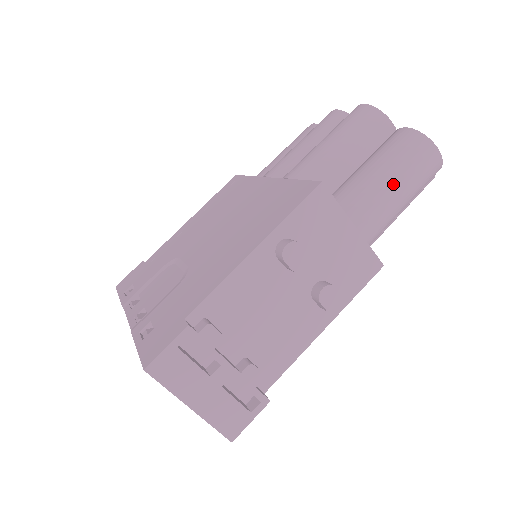
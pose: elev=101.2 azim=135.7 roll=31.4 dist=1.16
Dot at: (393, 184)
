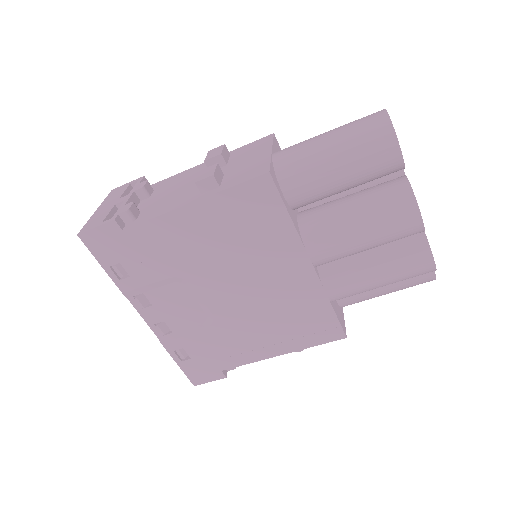
Dot at: occluded
